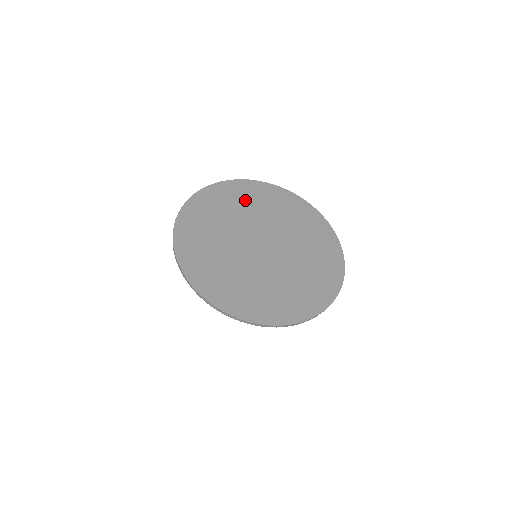
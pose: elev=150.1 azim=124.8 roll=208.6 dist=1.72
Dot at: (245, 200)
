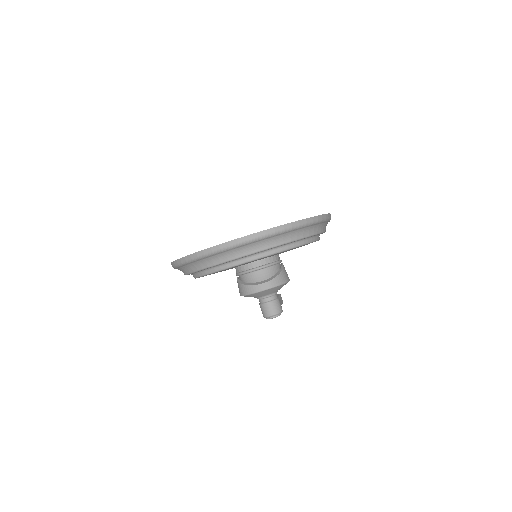
Dot at: occluded
